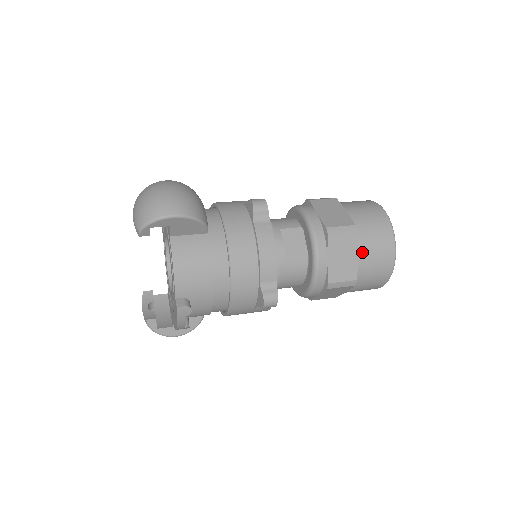
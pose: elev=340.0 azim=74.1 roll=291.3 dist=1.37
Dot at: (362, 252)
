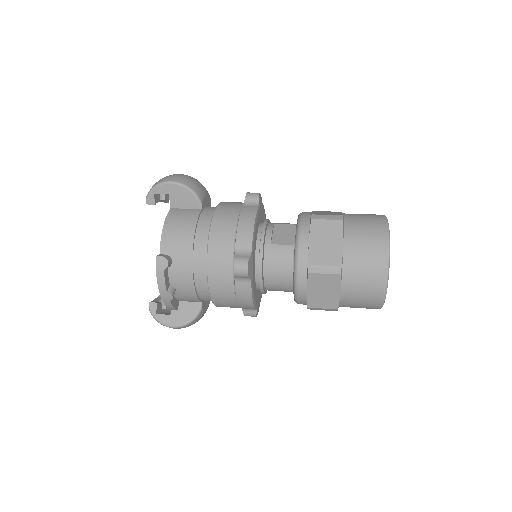
Dot at: (348, 239)
